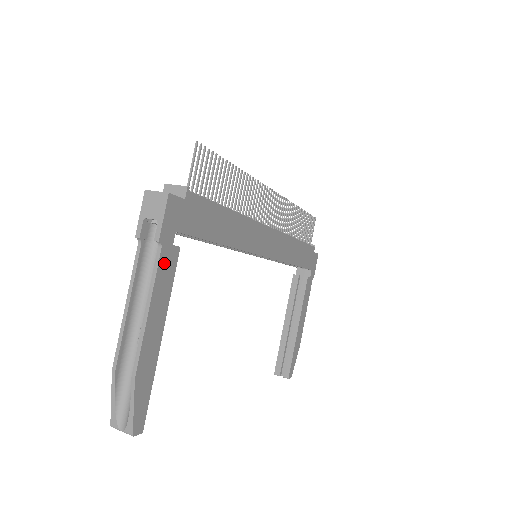
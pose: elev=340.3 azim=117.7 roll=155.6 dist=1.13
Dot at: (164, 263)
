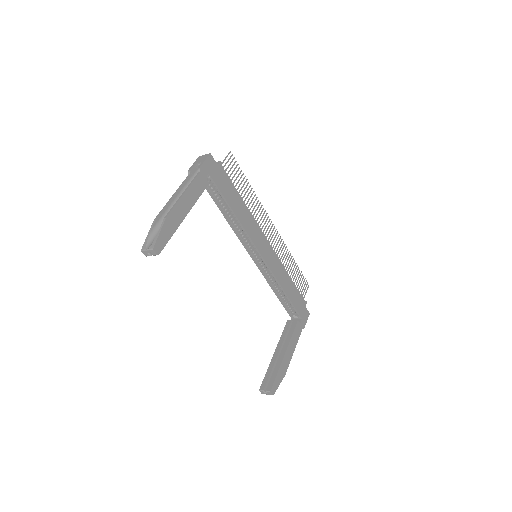
Dot at: (199, 181)
